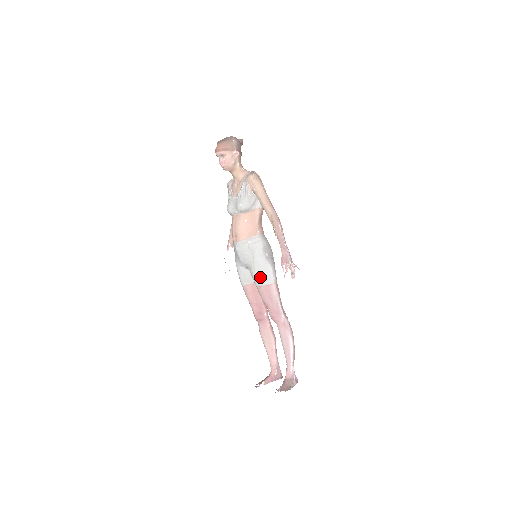
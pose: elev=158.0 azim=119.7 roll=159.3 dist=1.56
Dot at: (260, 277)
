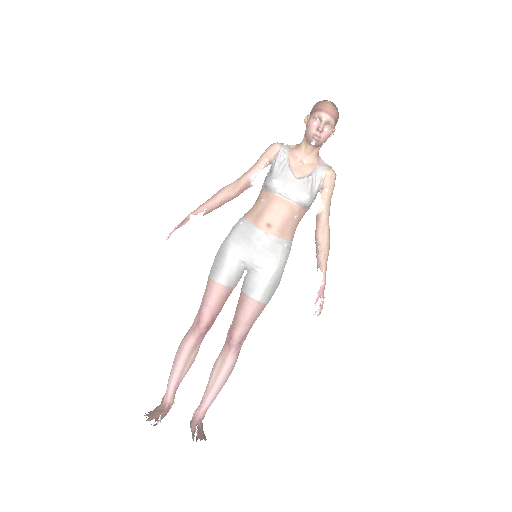
Dot at: (269, 292)
